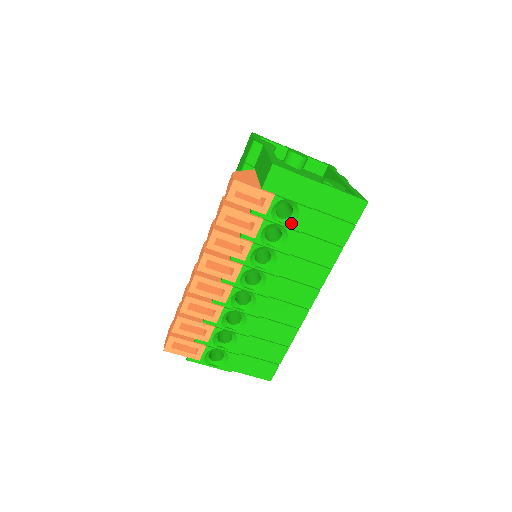
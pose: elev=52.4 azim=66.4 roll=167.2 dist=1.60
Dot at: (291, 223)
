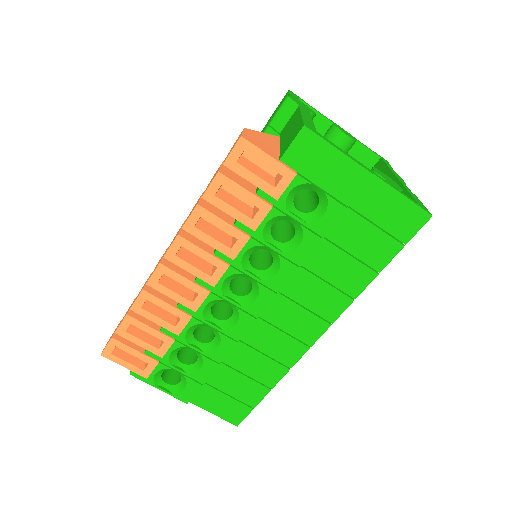
Dot at: (312, 221)
